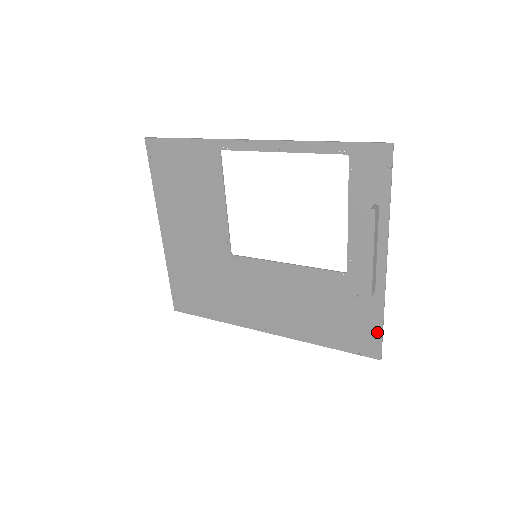
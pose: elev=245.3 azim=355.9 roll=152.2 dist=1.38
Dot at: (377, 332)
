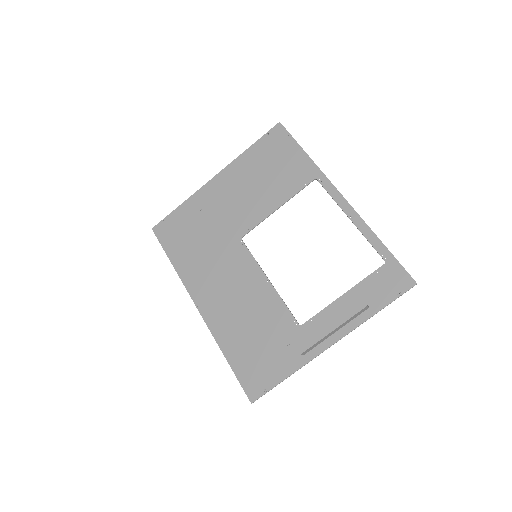
Dot at: (272, 382)
